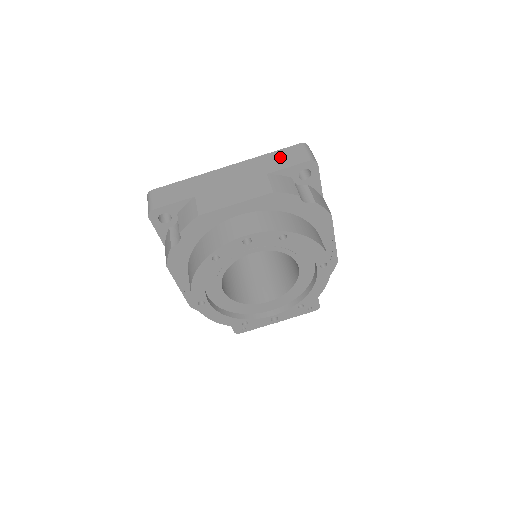
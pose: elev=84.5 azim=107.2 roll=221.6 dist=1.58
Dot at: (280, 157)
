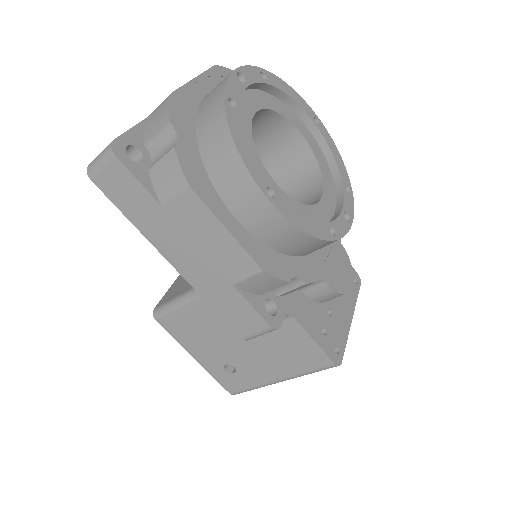
Dot at: occluded
